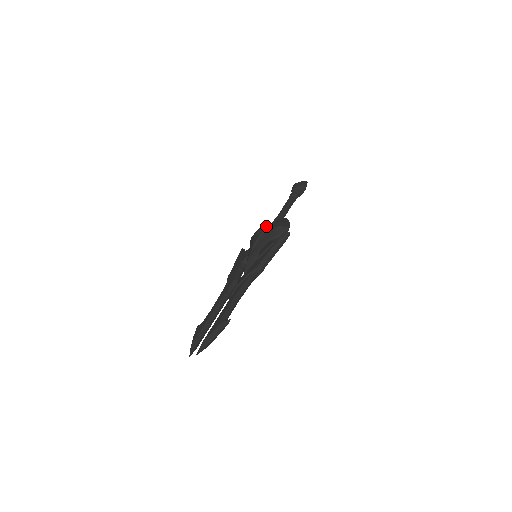
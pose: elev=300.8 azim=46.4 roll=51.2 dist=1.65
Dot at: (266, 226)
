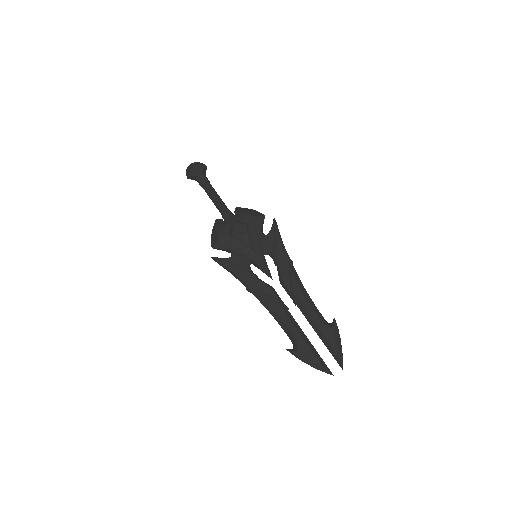
Dot at: (239, 222)
